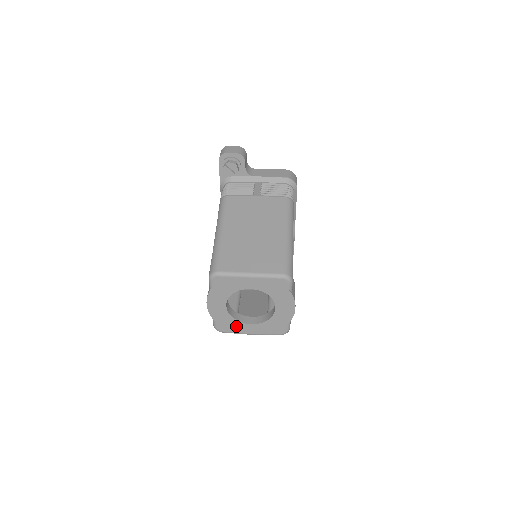
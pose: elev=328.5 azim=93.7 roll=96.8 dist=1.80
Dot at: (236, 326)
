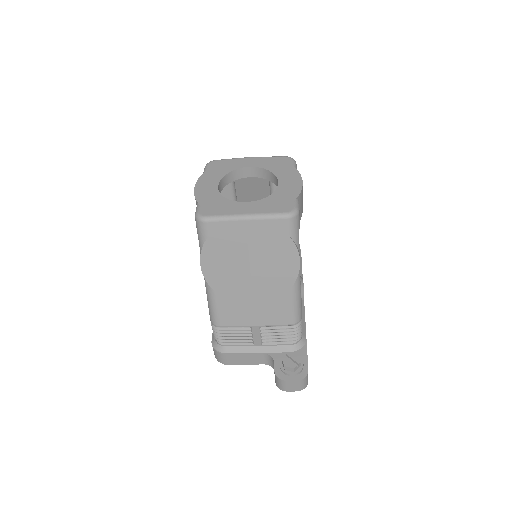
Dot at: (226, 207)
